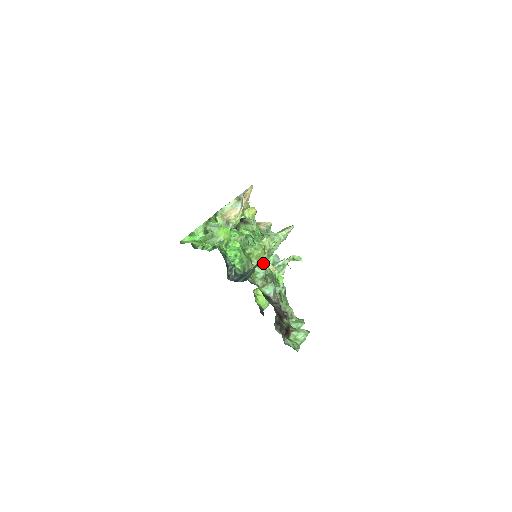
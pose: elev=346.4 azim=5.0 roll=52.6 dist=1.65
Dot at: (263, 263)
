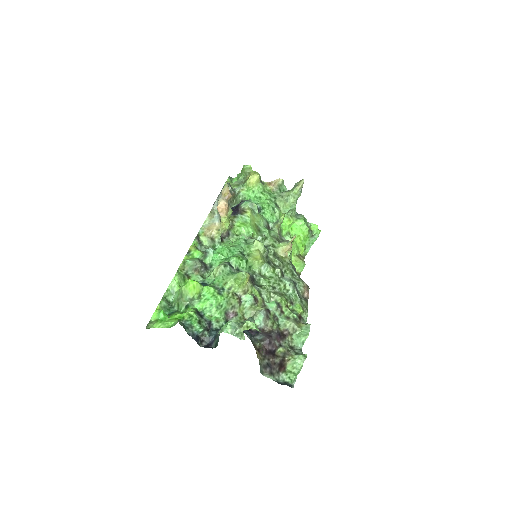
Dot at: (261, 268)
